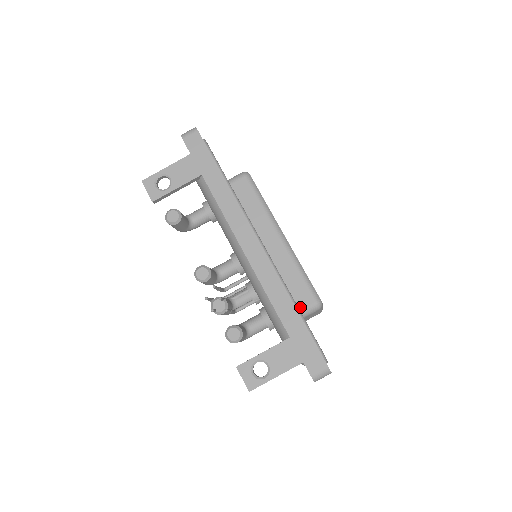
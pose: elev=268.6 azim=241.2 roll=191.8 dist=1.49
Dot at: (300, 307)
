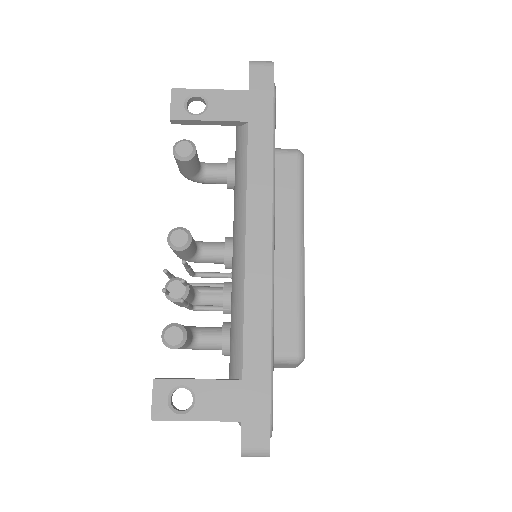
Dot at: (275, 348)
